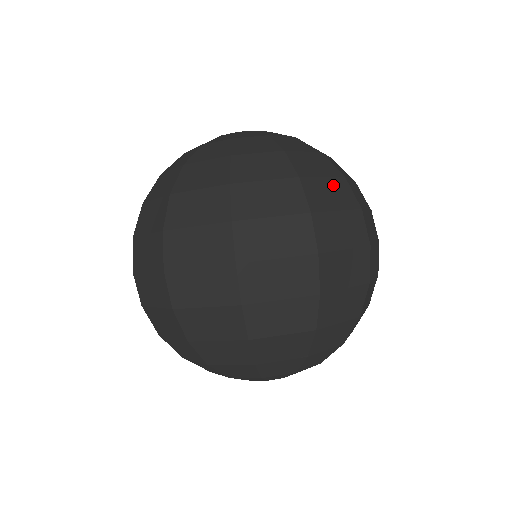
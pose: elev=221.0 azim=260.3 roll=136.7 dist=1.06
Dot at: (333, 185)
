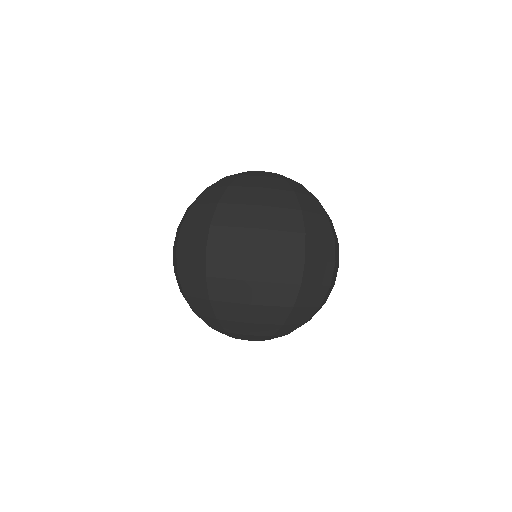
Dot at: (320, 219)
